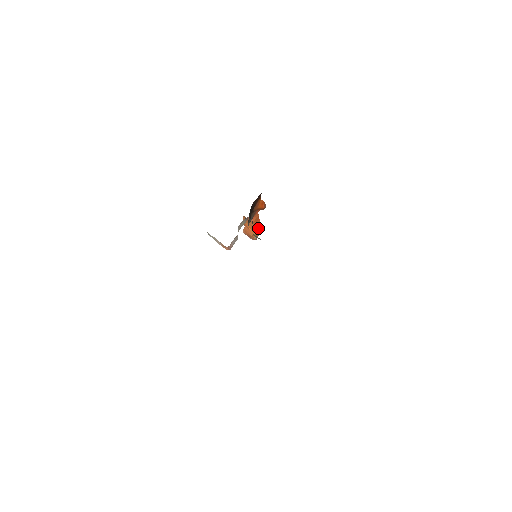
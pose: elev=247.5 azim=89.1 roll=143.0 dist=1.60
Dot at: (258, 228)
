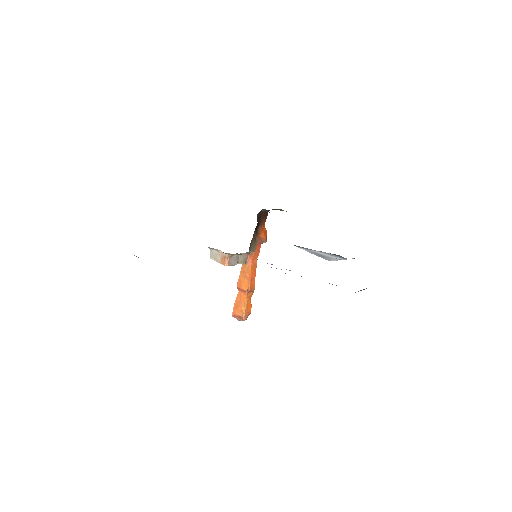
Dot at: (250, 299)
